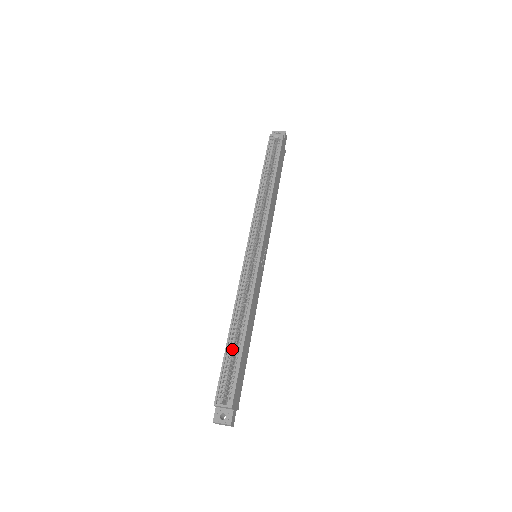
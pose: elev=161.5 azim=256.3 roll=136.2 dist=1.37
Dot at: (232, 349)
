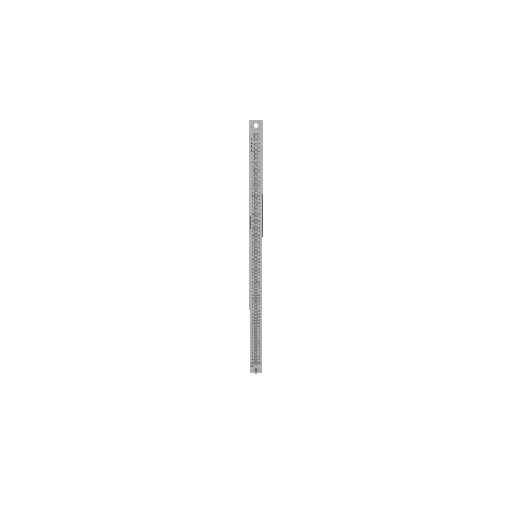
Dot at: (254, 333)
